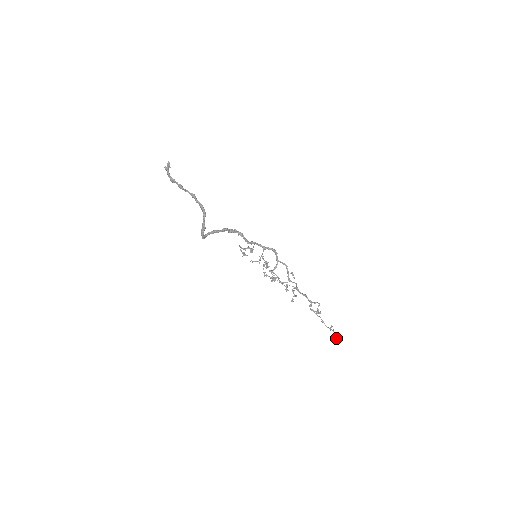
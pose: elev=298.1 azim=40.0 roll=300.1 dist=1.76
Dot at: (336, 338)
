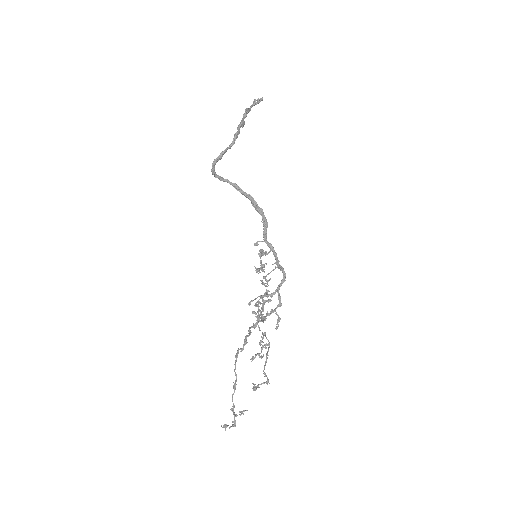
Dot at: occluded
